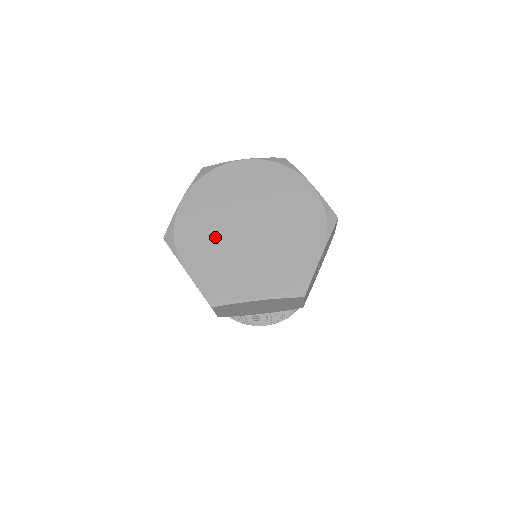
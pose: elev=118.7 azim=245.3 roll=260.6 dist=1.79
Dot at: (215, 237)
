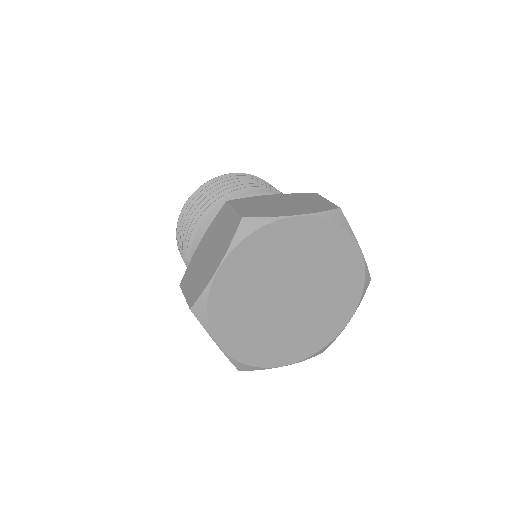
Dot at: (278, 332)
